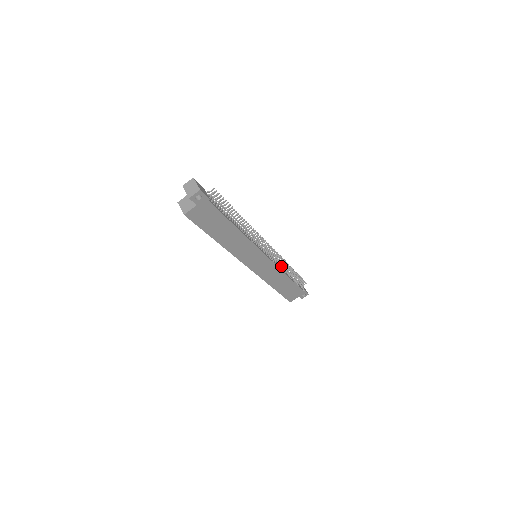
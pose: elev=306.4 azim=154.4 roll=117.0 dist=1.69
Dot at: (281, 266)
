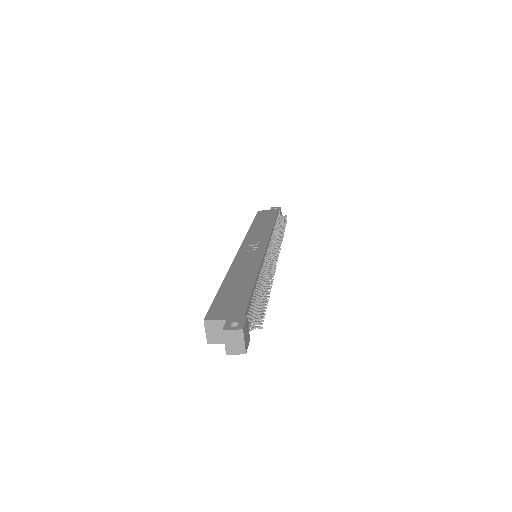
Dot at: occluded
